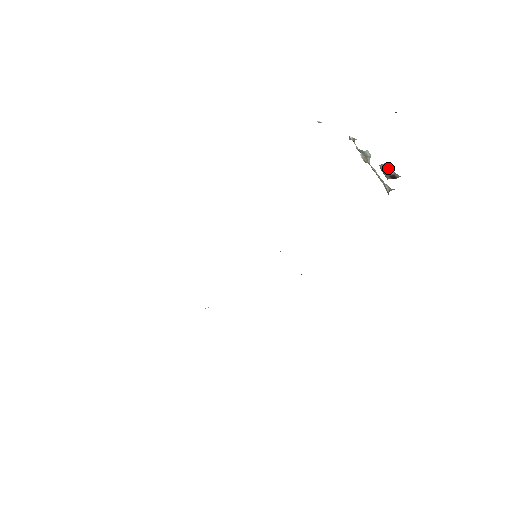
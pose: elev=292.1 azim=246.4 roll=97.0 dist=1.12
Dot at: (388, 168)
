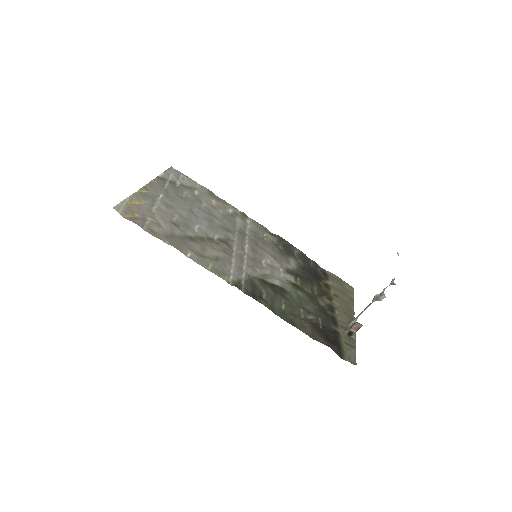
Dot at: (358, 328)
